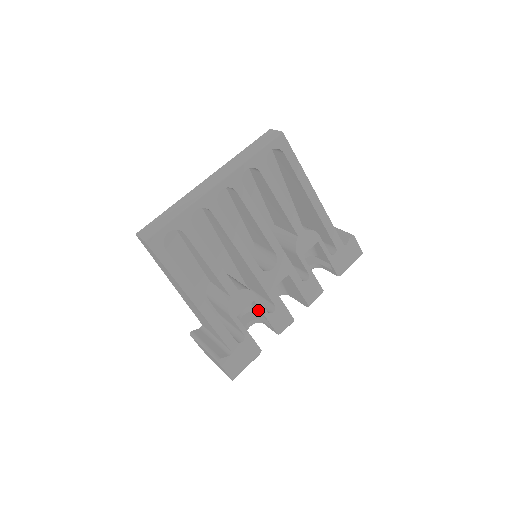
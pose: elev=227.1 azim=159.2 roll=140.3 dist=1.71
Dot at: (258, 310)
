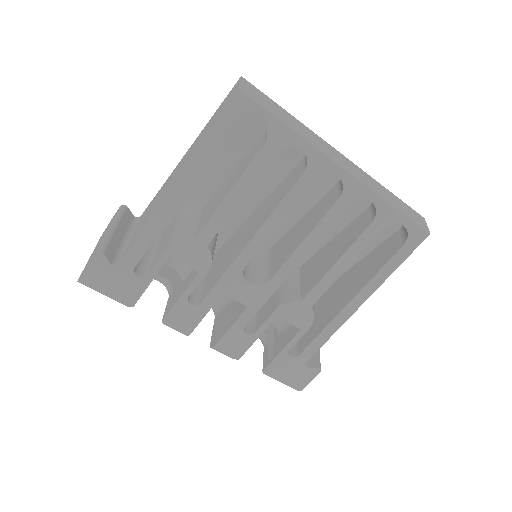
Dot at: (187, 283)
